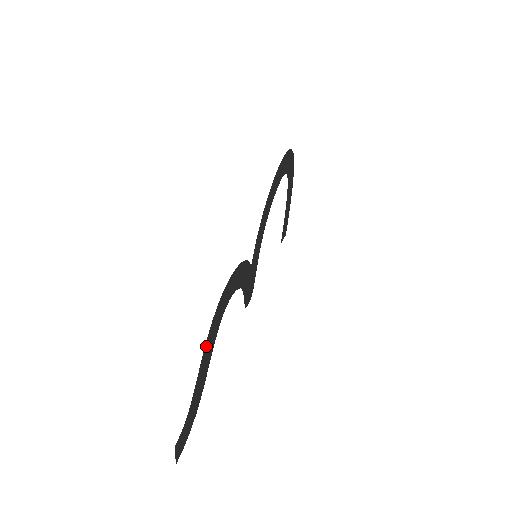
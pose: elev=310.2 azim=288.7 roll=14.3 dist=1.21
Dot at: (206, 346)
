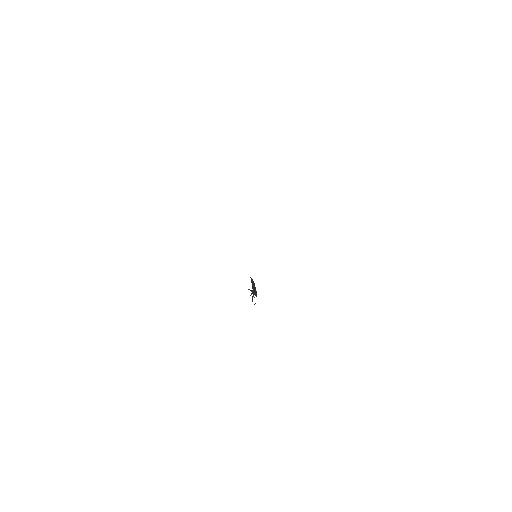
Dot at: occluded
